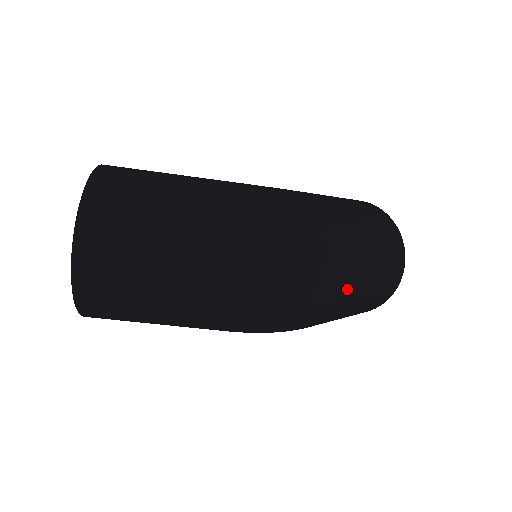
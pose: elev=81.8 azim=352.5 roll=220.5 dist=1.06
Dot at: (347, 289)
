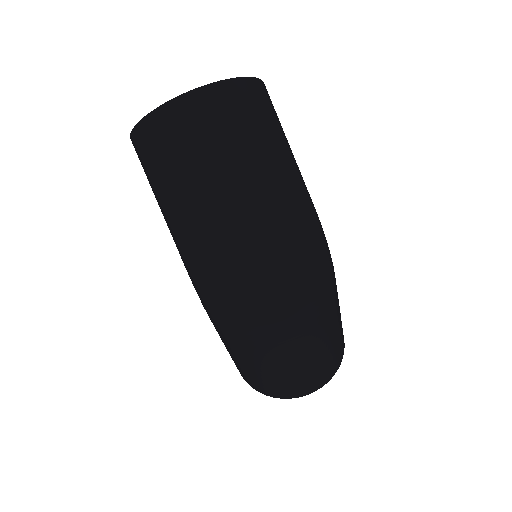
Dot at: (280, 344)
